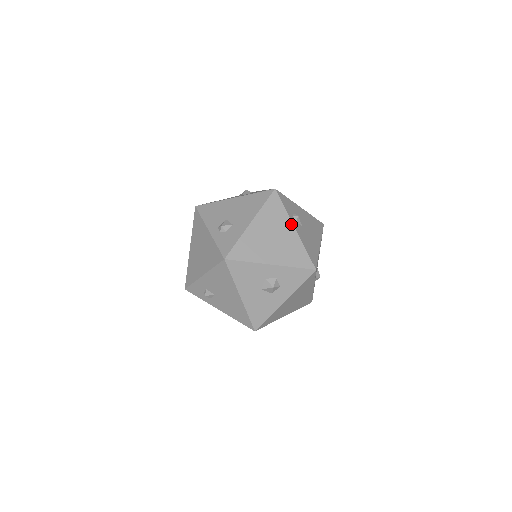
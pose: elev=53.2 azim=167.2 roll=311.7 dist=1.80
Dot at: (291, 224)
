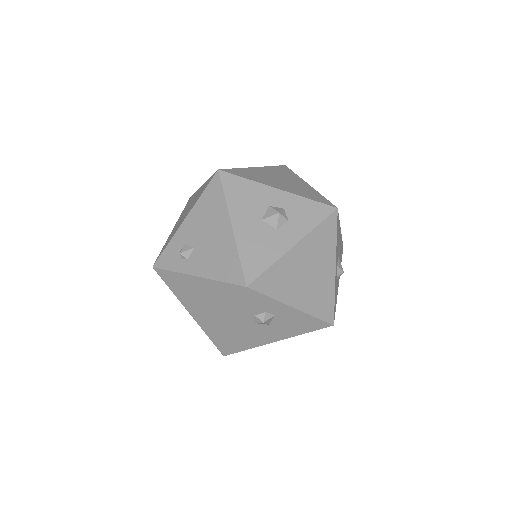
Dot at: (303, 181)
